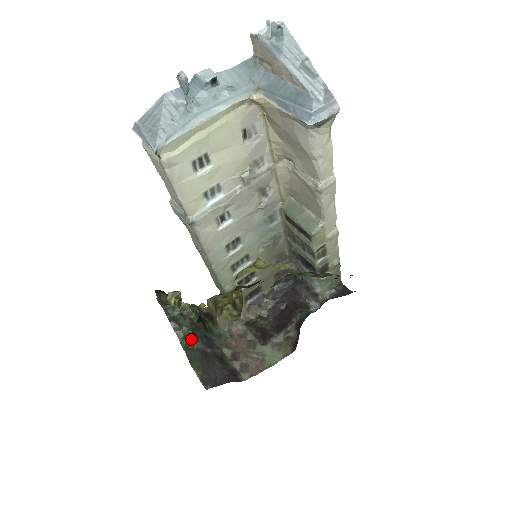
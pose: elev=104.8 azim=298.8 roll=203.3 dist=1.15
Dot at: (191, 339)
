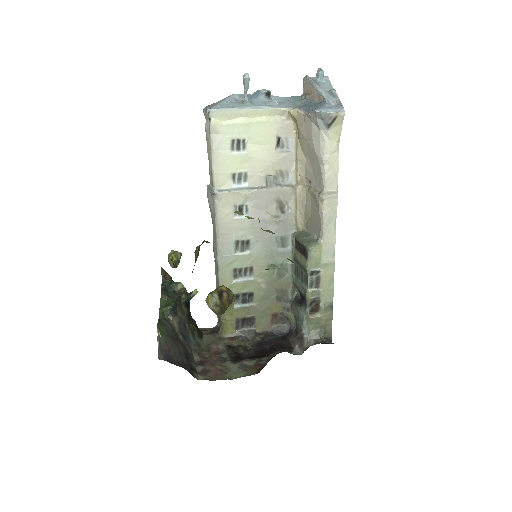
Dot at: (170, 309)
